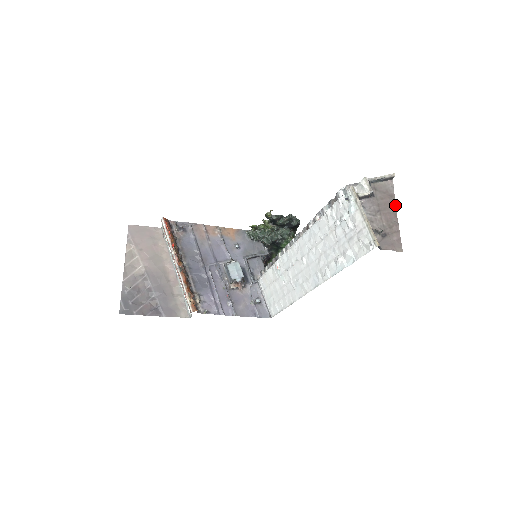
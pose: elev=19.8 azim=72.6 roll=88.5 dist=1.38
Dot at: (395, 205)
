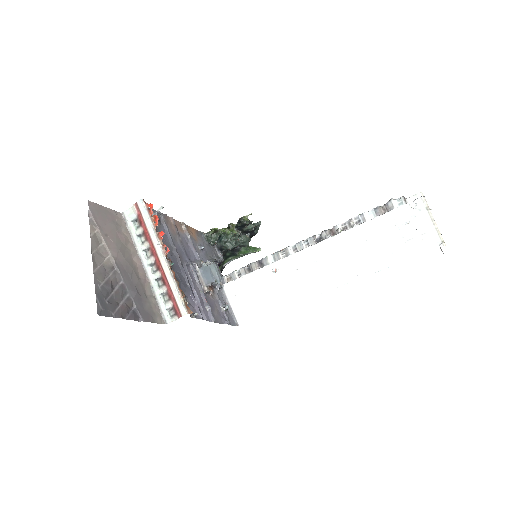
Dot at: occluded
